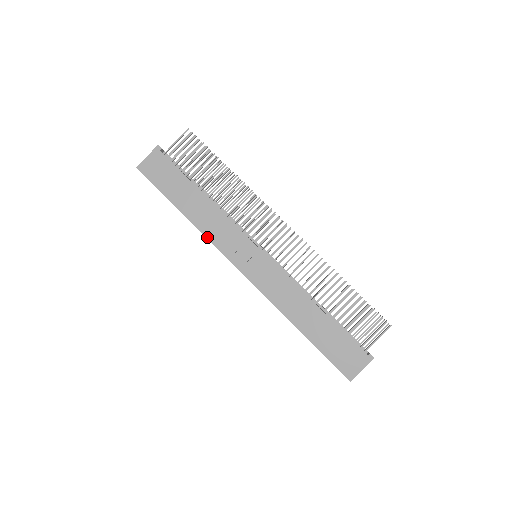
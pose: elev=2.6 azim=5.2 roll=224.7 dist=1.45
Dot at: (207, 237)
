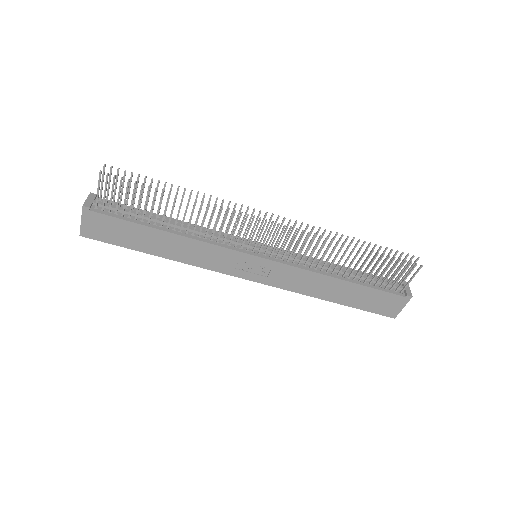
Dot at: (198, 266)
